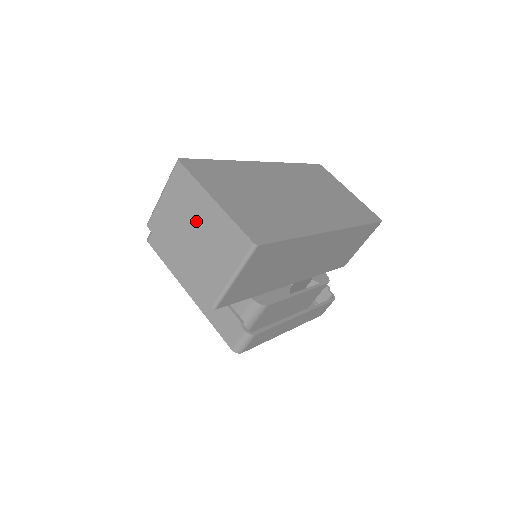
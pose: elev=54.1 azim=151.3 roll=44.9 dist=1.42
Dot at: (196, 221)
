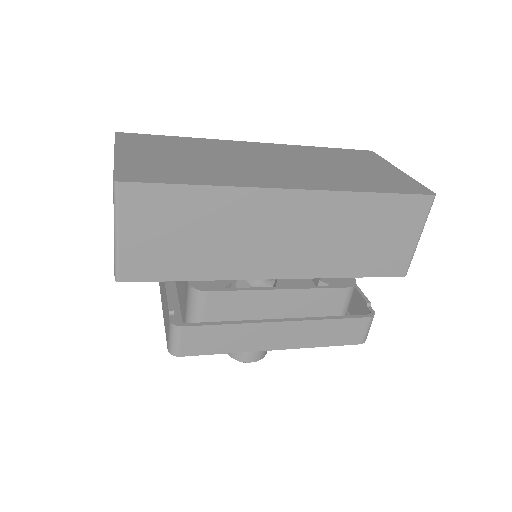
Dot at: occluded
